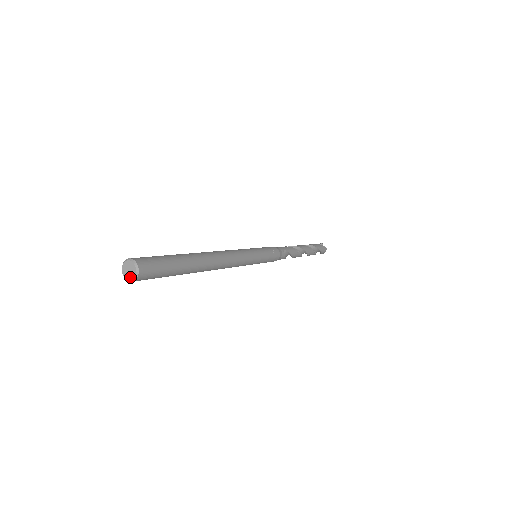
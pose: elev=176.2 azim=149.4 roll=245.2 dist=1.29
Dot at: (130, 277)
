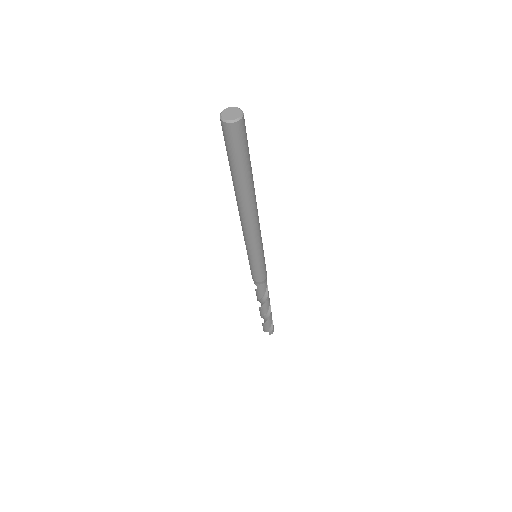
Dot at: (235, 117)
